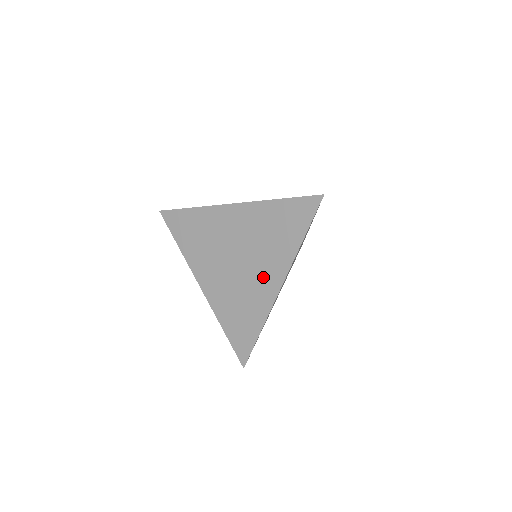
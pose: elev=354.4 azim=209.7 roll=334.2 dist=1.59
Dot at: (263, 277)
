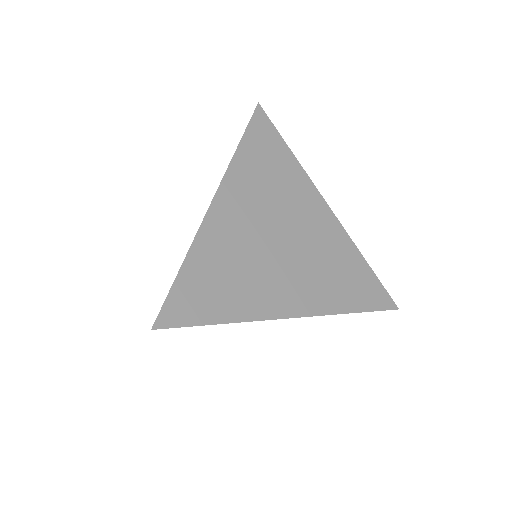
Dot at: (288, 287)
